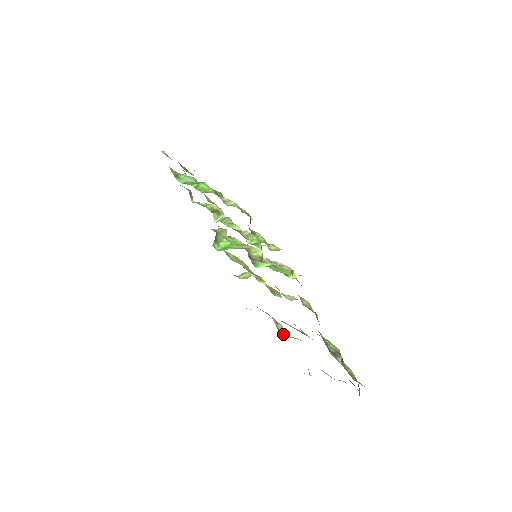
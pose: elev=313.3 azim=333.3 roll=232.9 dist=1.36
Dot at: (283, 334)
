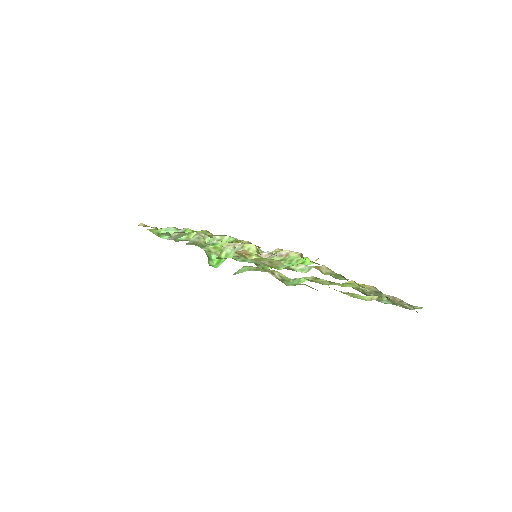
Dot at: (287, 282)
